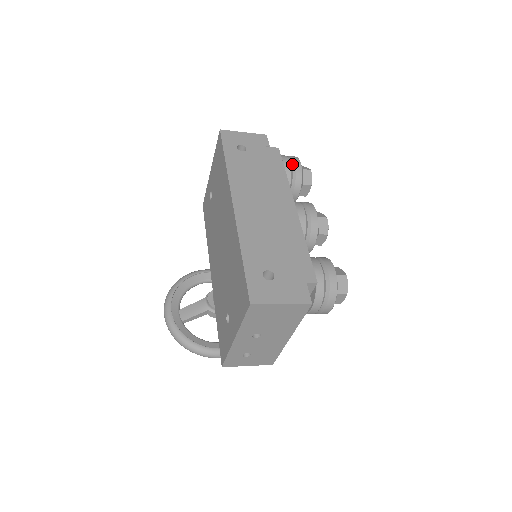
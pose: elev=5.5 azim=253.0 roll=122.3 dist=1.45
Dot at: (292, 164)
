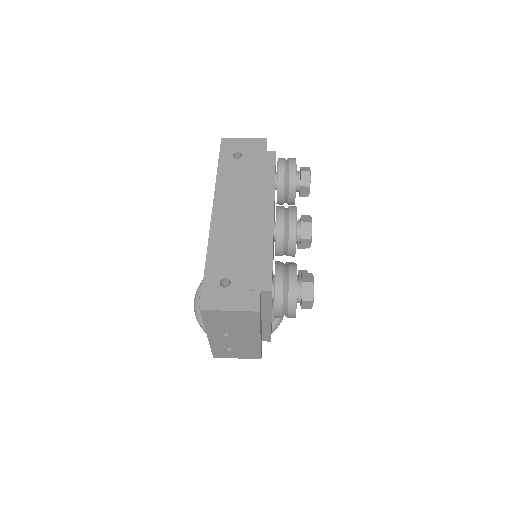
Dot at: (287, 167)
